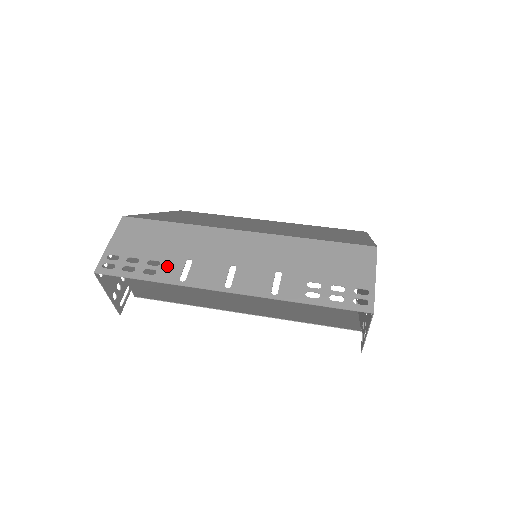
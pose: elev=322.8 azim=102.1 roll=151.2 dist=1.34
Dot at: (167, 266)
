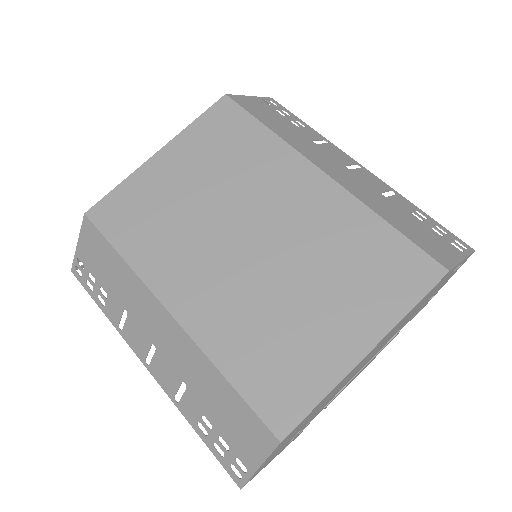
Dot at: (111, 305)
